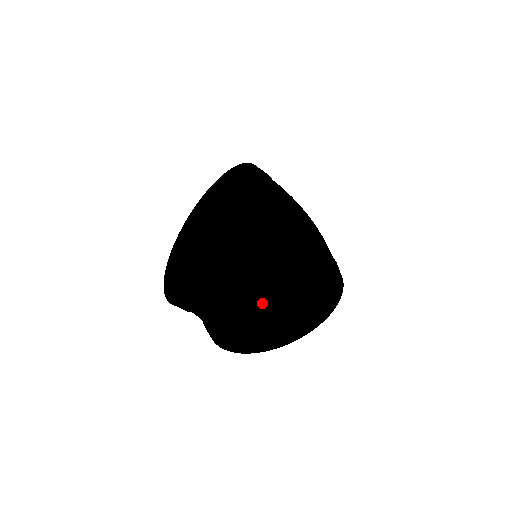
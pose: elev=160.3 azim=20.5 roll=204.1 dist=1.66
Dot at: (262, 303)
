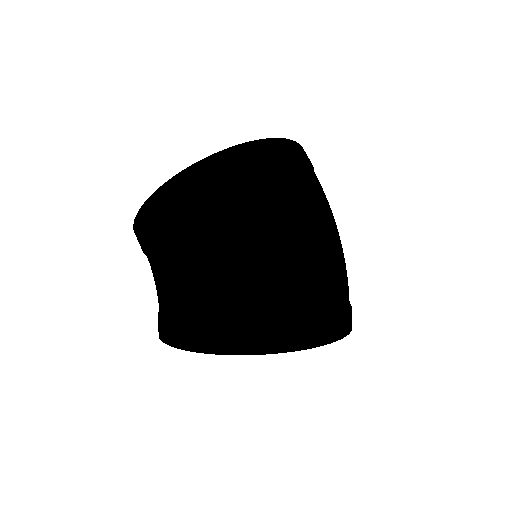
Dot at: (165, 273)
